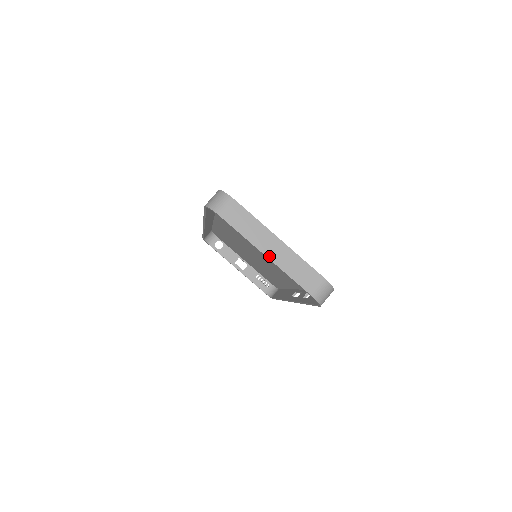
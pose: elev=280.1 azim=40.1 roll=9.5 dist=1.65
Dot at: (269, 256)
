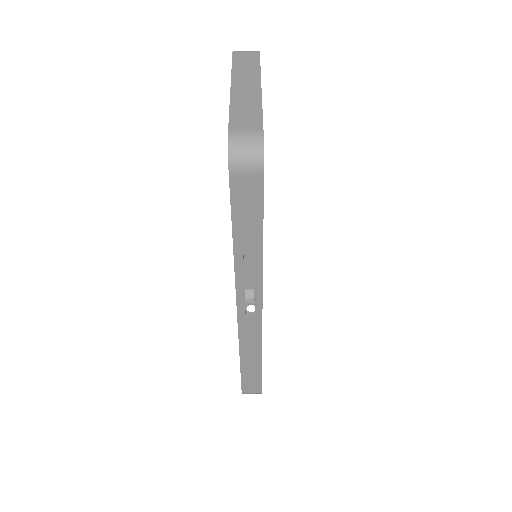
Dot at: (234, 88)
